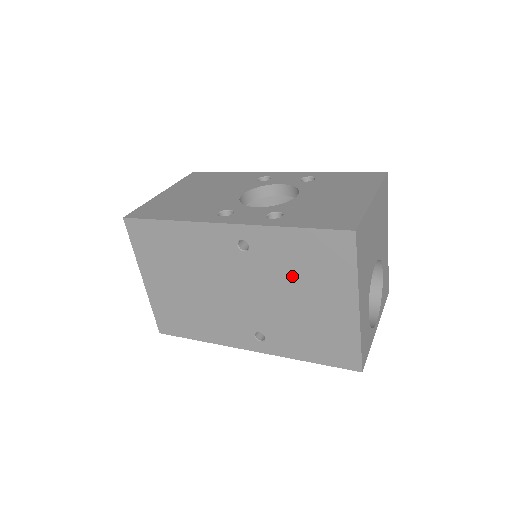
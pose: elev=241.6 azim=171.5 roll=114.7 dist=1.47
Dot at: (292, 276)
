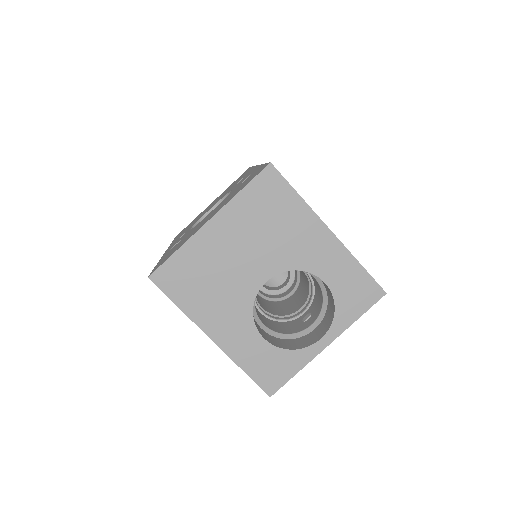
Dot at: occluded
